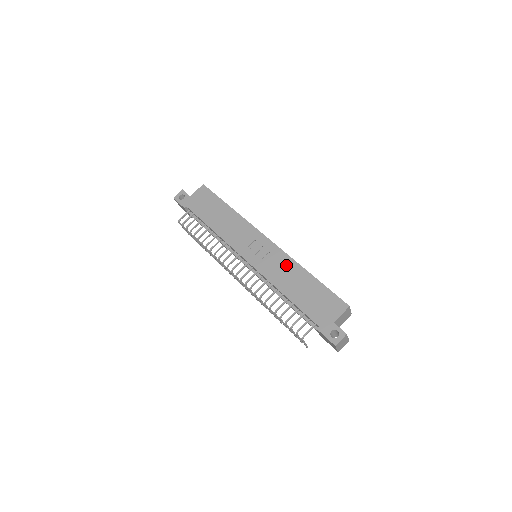
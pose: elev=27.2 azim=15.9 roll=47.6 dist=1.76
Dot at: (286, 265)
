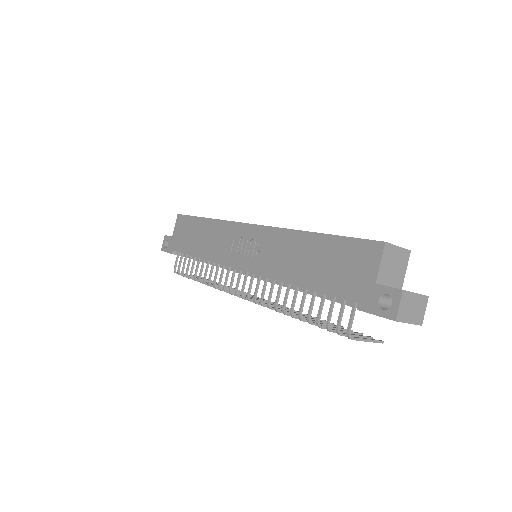
Dot at: (282, 243)
